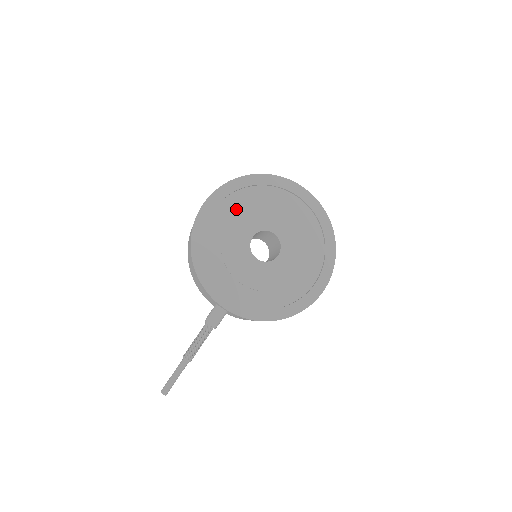
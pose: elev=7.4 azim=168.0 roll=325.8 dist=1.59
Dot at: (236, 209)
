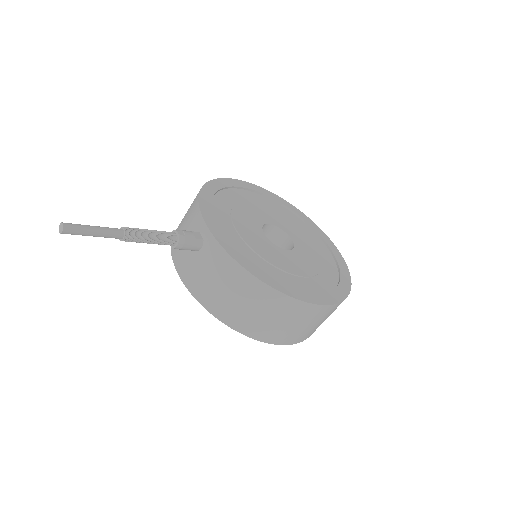
Dot at: (264, 204)
